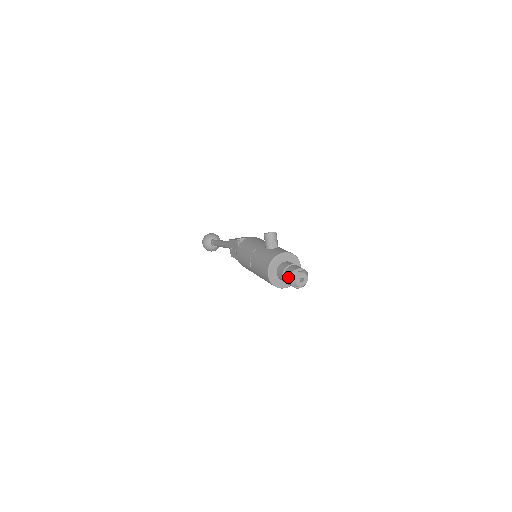
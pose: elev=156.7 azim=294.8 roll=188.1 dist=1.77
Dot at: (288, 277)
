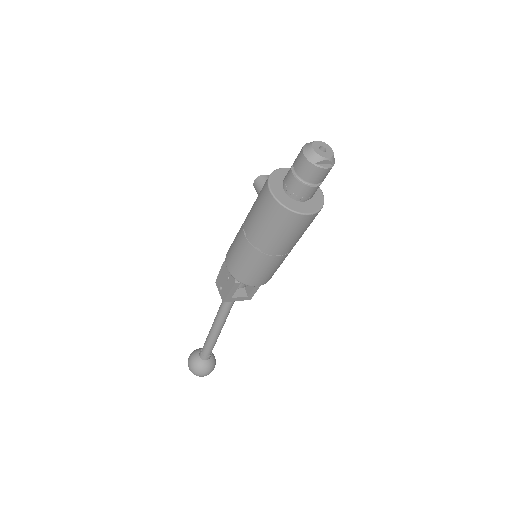
Dot at: (300, 155)
